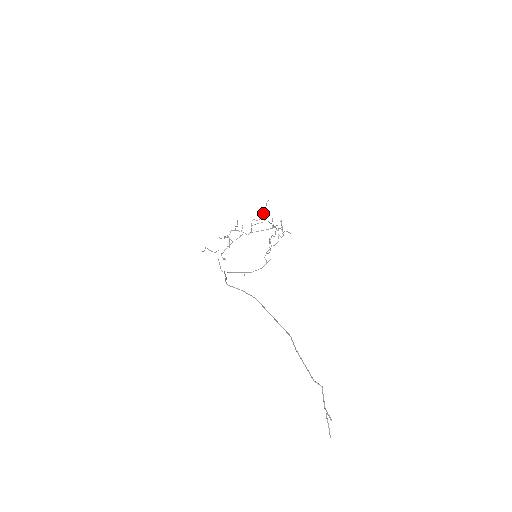
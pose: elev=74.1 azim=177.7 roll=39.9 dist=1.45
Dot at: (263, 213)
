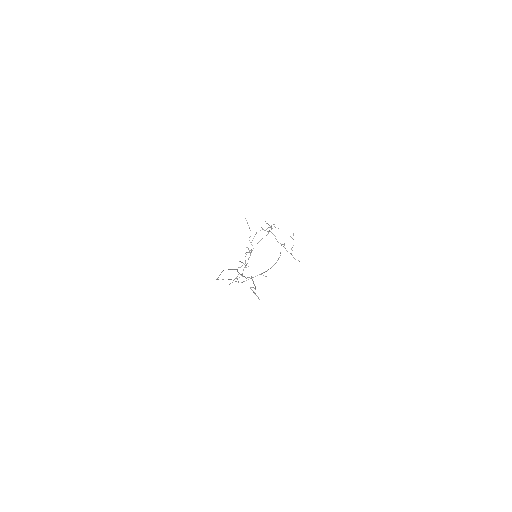
Dot at: (249, 228)
